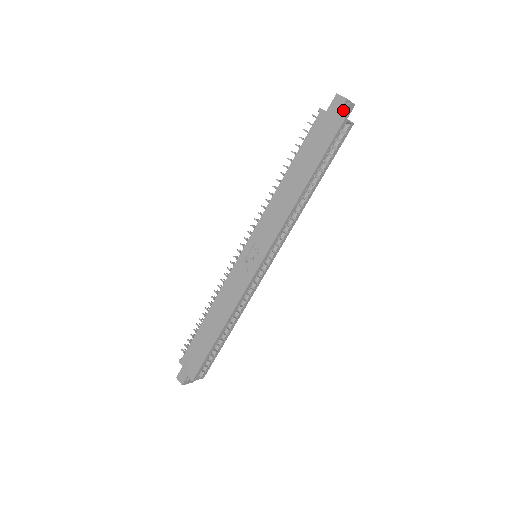
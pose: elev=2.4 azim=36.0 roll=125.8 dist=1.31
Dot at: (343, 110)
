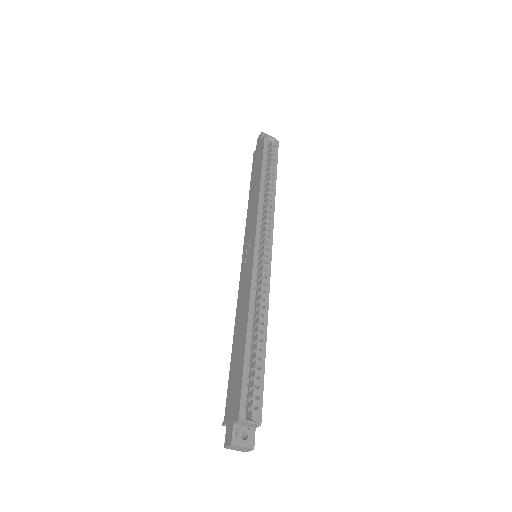
Dot at: occluded
